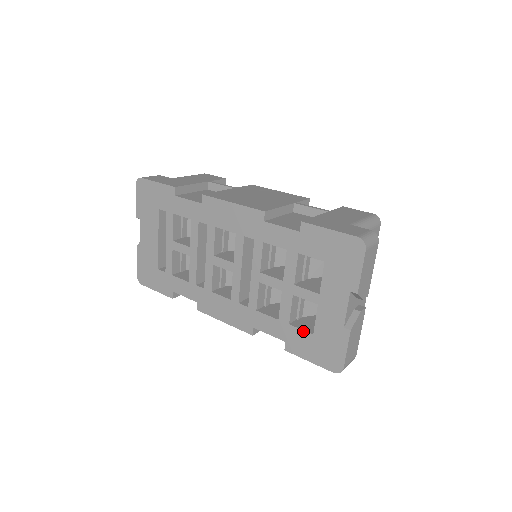
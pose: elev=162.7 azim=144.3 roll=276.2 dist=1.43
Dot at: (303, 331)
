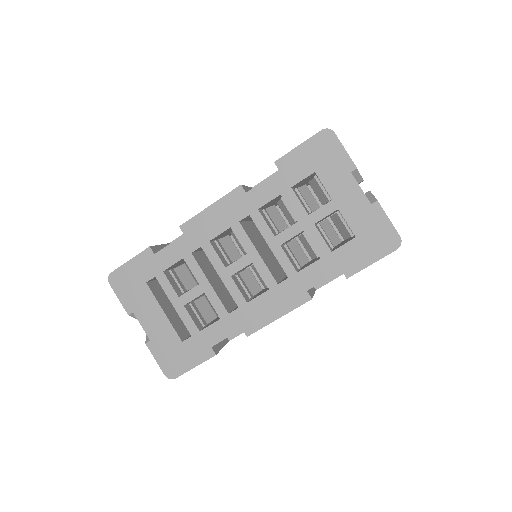
Dot at: (346, 244)
